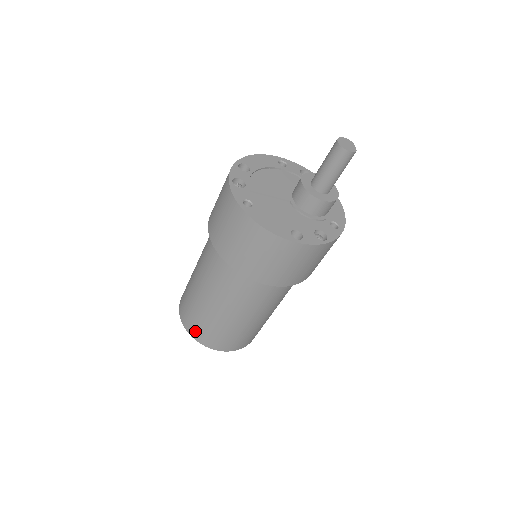
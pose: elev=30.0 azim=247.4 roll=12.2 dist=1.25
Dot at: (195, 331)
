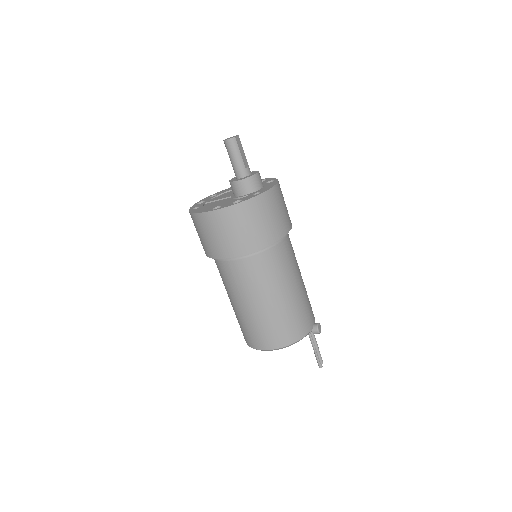
Dot at: (245, 338)
